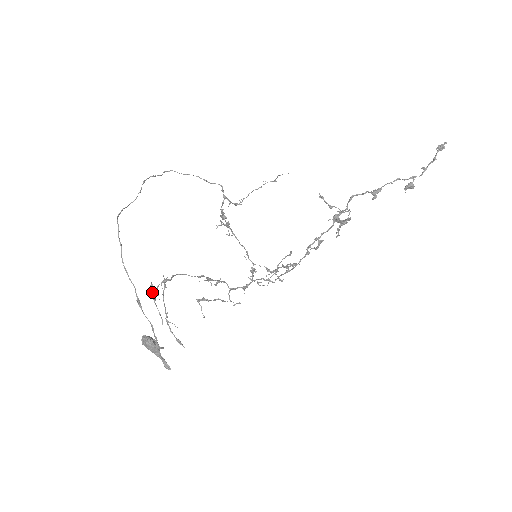
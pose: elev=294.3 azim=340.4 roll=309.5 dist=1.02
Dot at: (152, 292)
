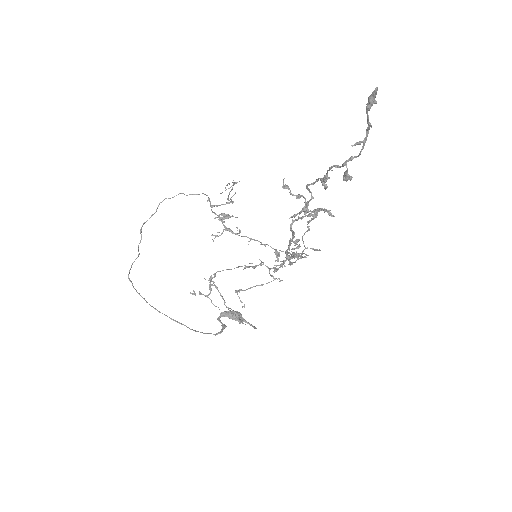
Dot at: (199, 294)
